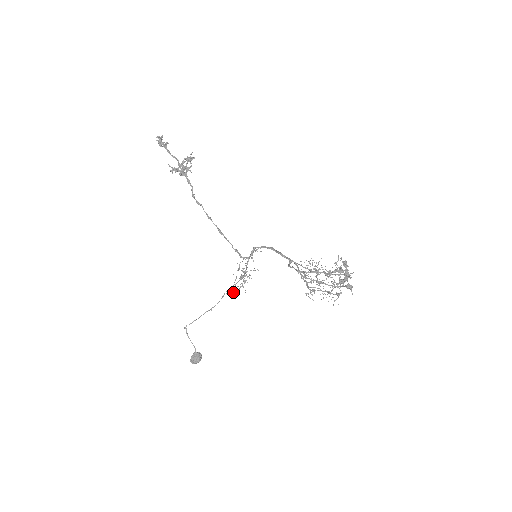
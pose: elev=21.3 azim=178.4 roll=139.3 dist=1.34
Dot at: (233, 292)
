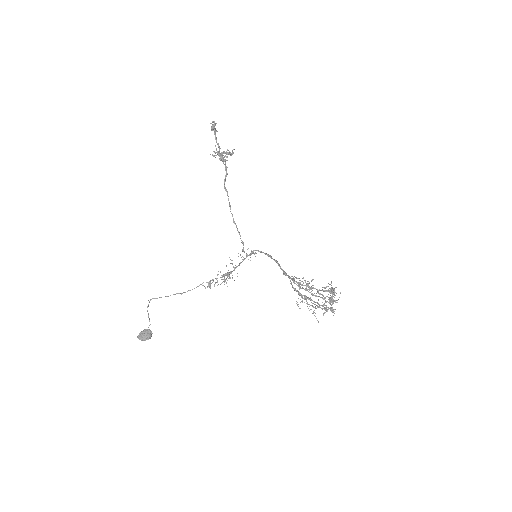
Dot at: (210, 286)
